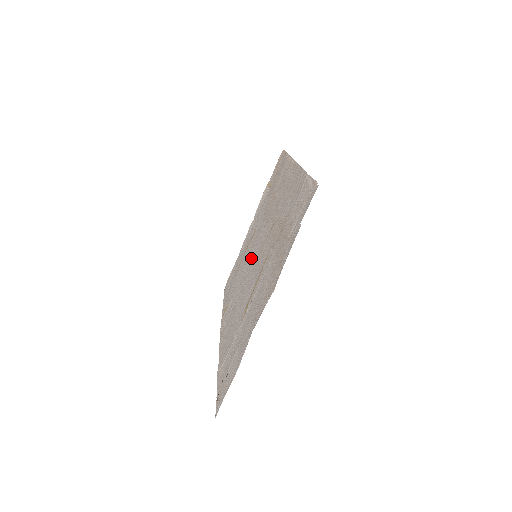
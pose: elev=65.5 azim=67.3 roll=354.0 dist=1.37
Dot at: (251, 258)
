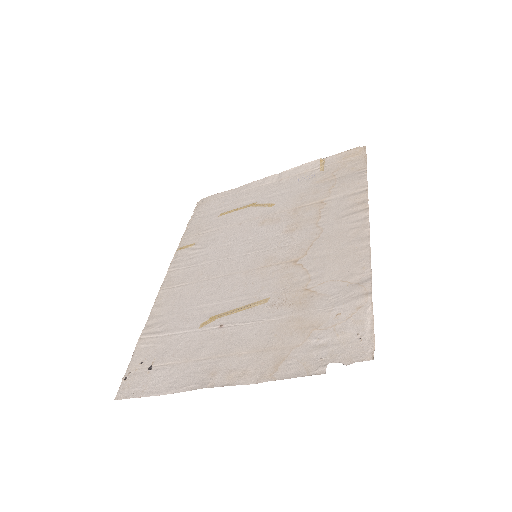
Dot at: (249, 244)
